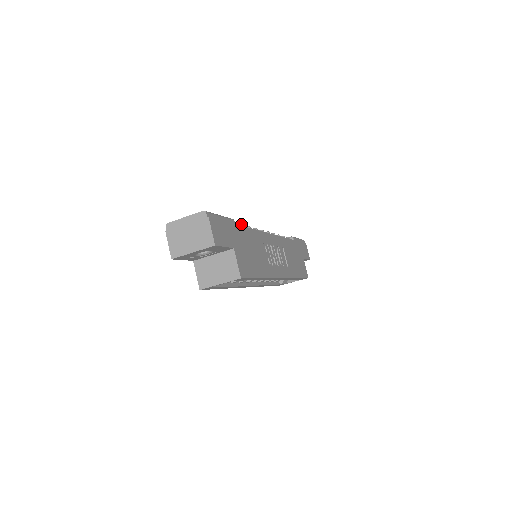
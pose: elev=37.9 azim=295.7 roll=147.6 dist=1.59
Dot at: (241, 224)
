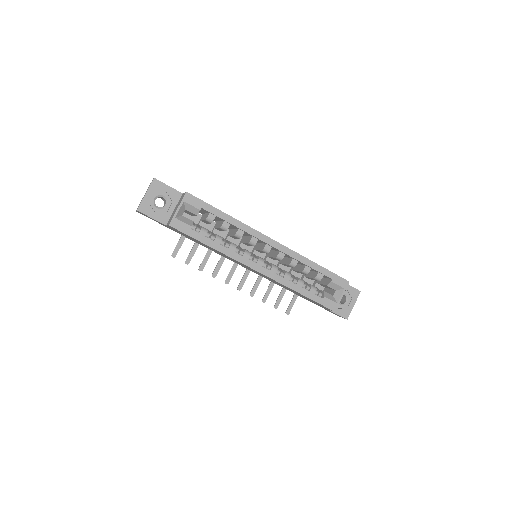
Dot at: occluded
